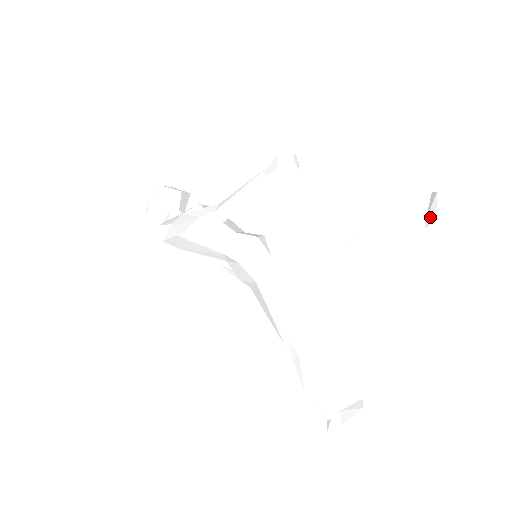
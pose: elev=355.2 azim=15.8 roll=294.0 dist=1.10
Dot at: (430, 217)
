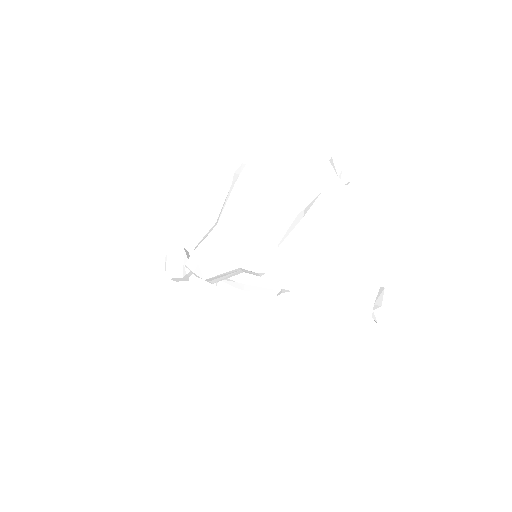
Dot at: (338, 171)
